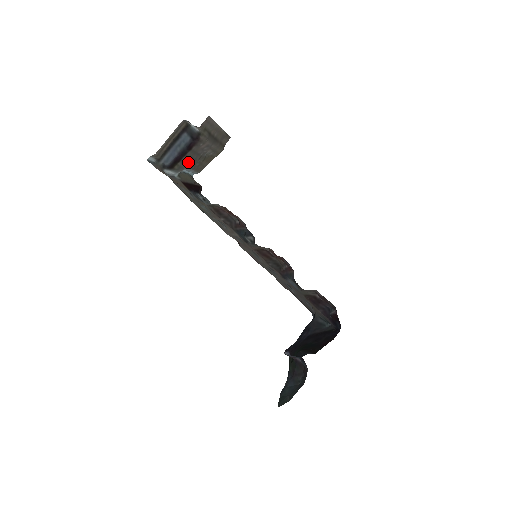
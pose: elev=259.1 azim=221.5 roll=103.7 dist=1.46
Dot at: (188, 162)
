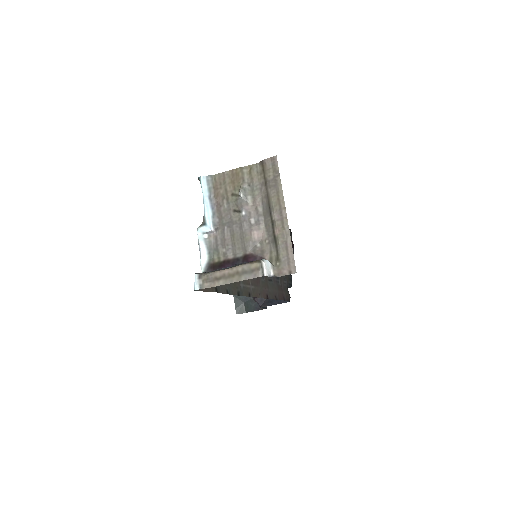
Dot at: (226, 236)
